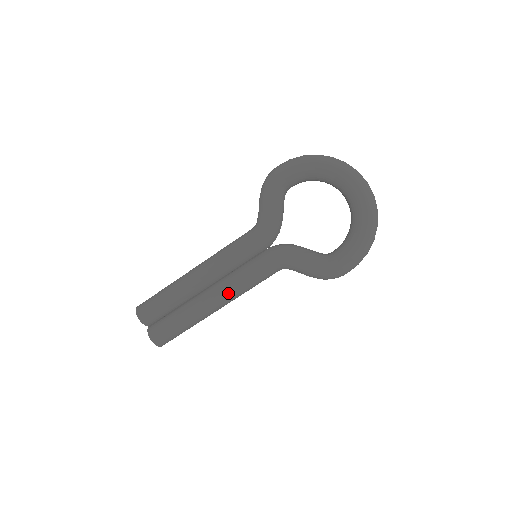
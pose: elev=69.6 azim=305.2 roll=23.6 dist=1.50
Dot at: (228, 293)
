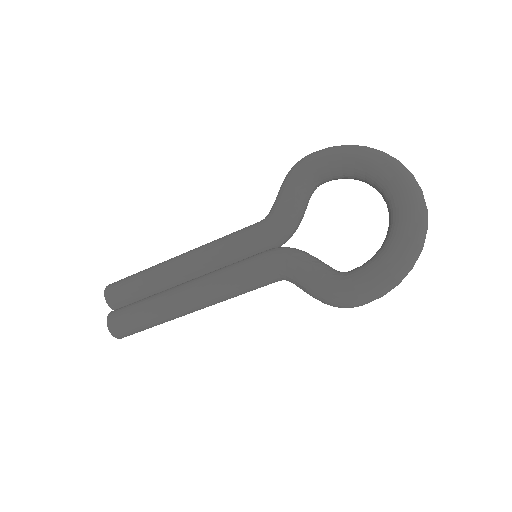
Dot at: (207, 290)
